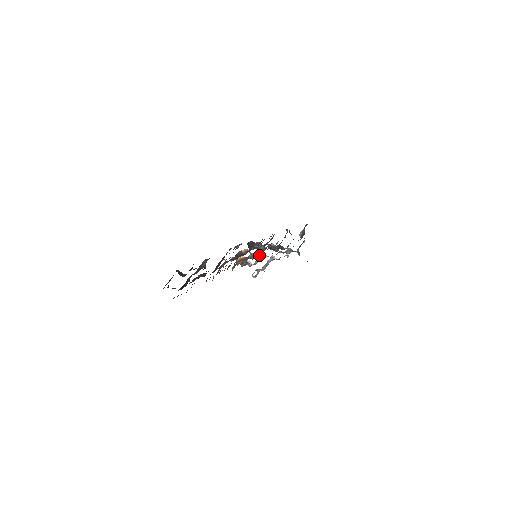
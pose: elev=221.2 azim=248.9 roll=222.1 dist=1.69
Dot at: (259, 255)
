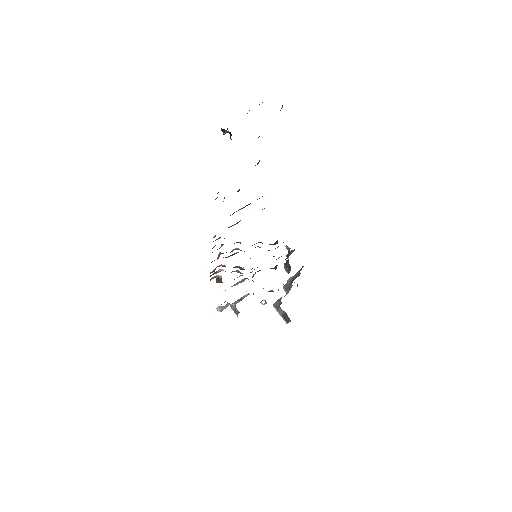
Dot at: occluded
